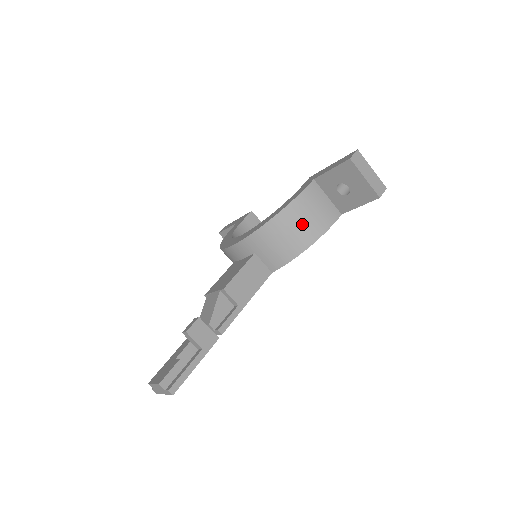
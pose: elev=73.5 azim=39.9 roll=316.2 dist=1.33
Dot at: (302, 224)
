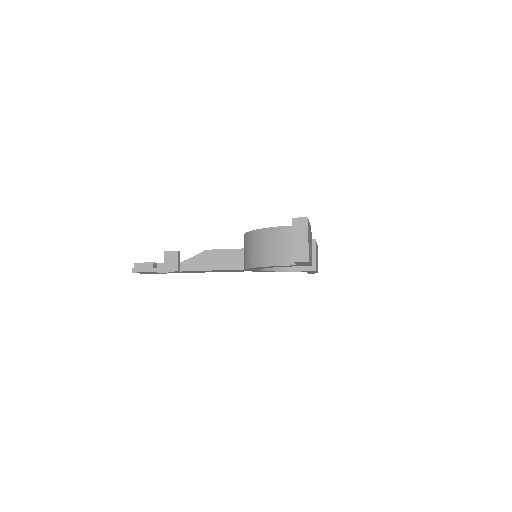
Dot at: (265, 248)
